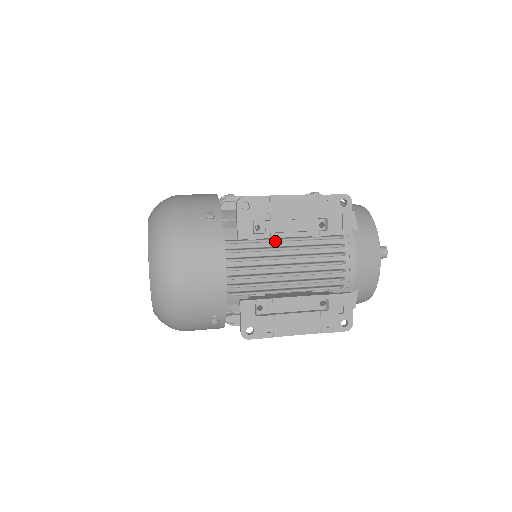
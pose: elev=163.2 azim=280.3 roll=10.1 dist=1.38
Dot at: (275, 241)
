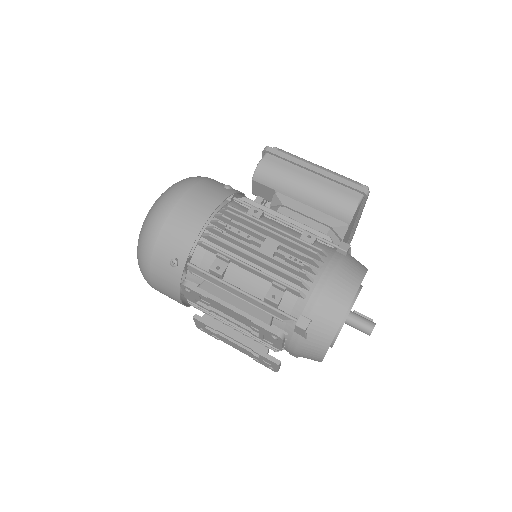
Dot at: occluded
